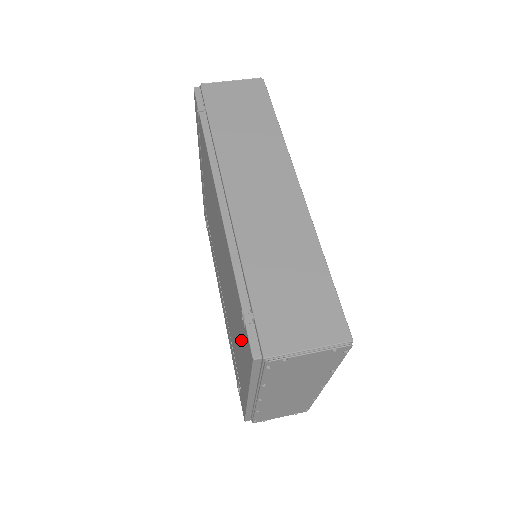
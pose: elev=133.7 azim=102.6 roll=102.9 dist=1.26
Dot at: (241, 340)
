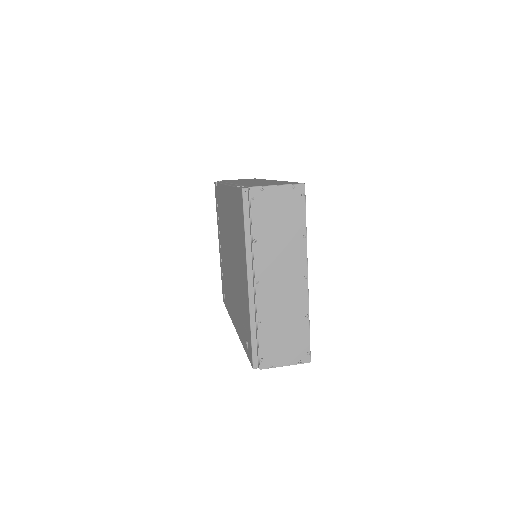
Dot at: (240, 235)
